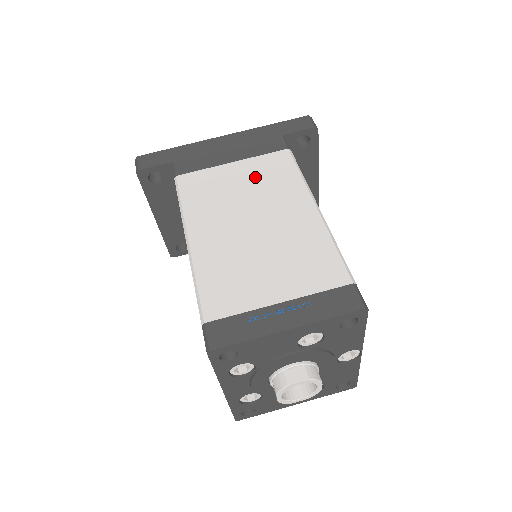
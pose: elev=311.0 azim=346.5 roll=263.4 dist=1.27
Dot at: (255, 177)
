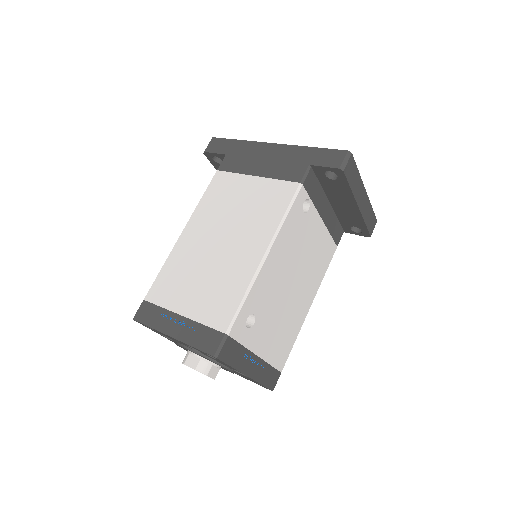
Dot at: (255, 200)
